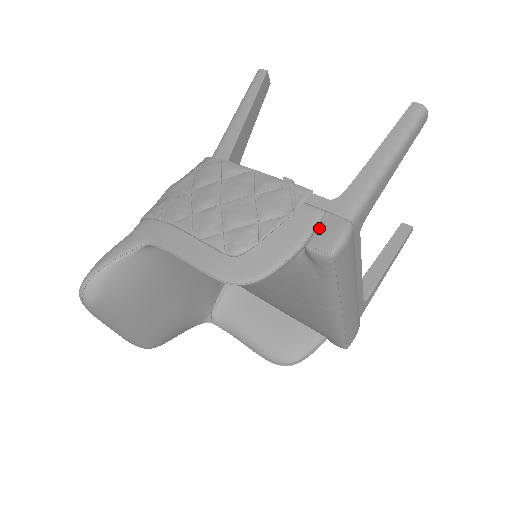
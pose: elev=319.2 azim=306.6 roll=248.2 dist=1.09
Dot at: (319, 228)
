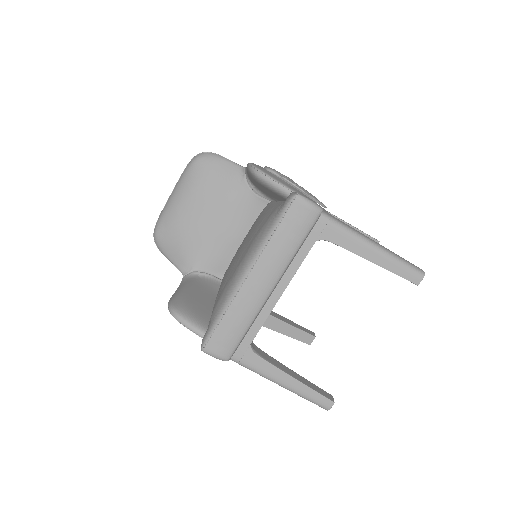
Dot at: occluded
